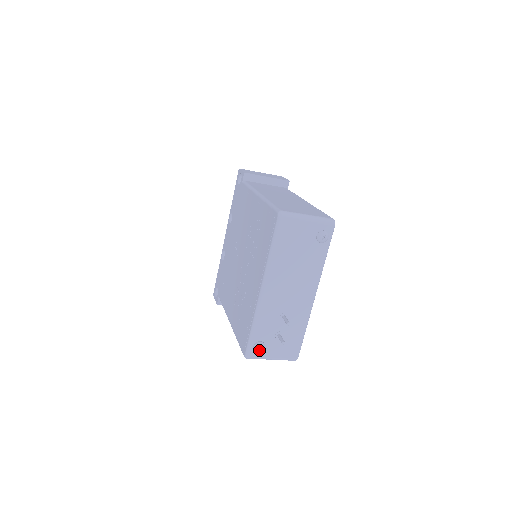
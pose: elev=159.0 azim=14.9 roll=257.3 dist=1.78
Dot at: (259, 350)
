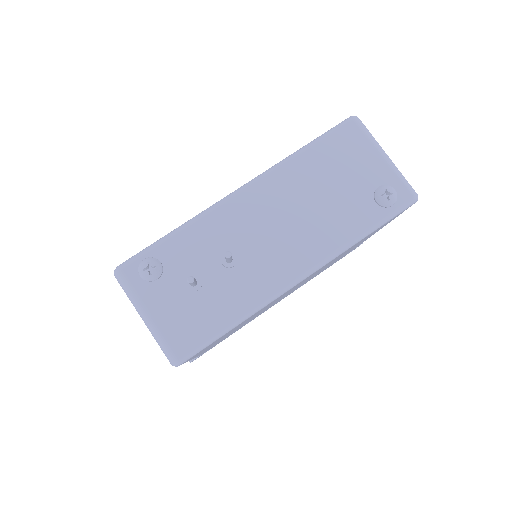
Dot at: (145, 270)
